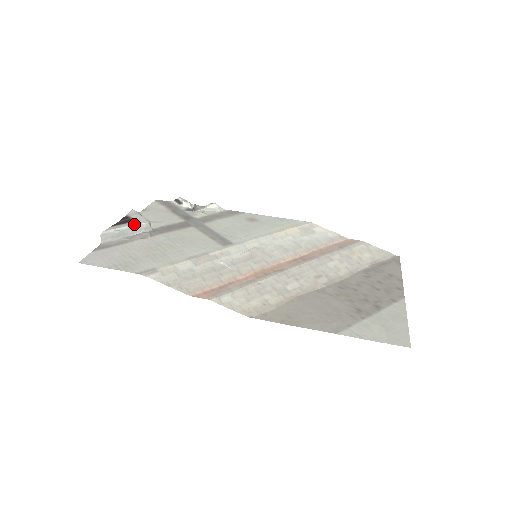
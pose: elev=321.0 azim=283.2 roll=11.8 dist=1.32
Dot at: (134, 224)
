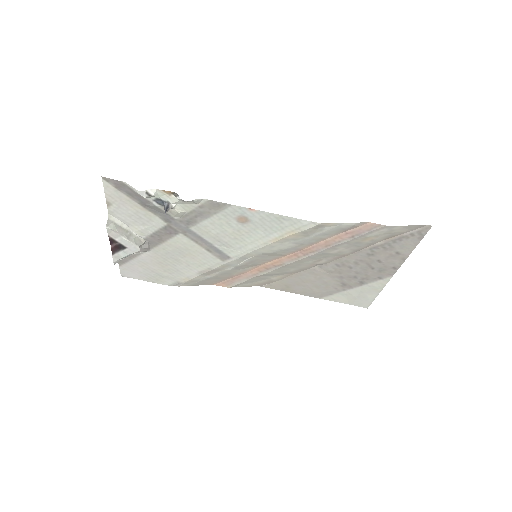
Dot at: (130, 254)
